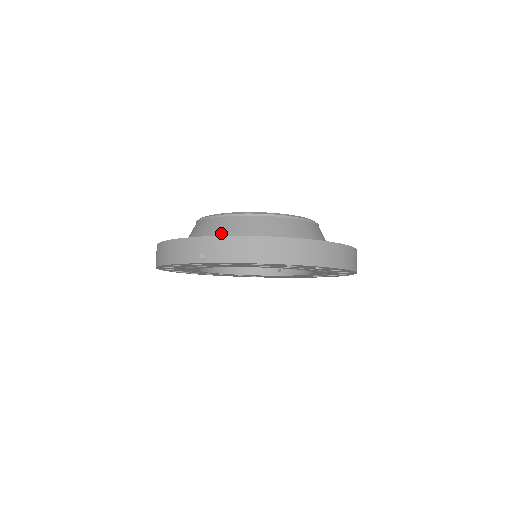
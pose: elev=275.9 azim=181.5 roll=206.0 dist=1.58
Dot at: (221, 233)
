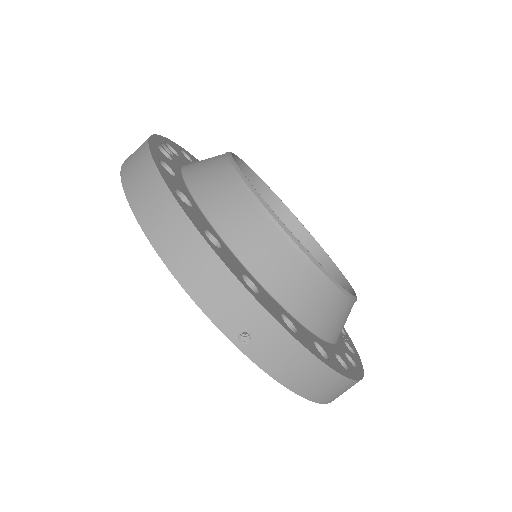
Dot at: (279, 282)
